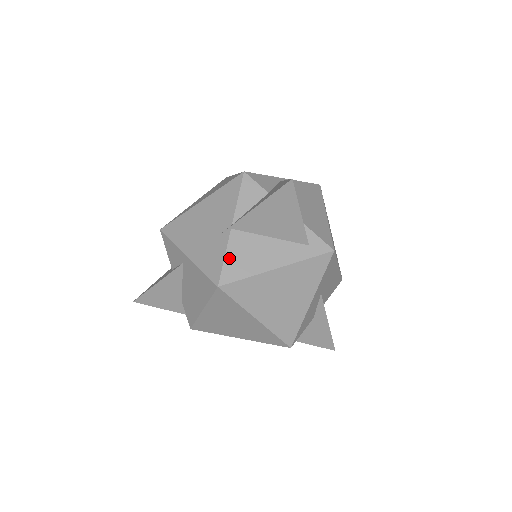
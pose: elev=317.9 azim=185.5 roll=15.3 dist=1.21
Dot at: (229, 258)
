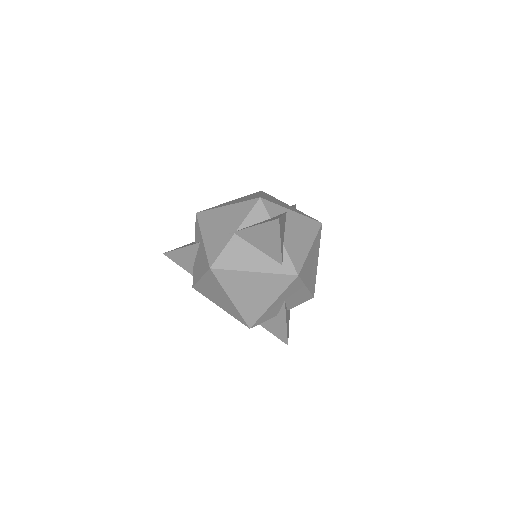
Dot at: (225, 252)
